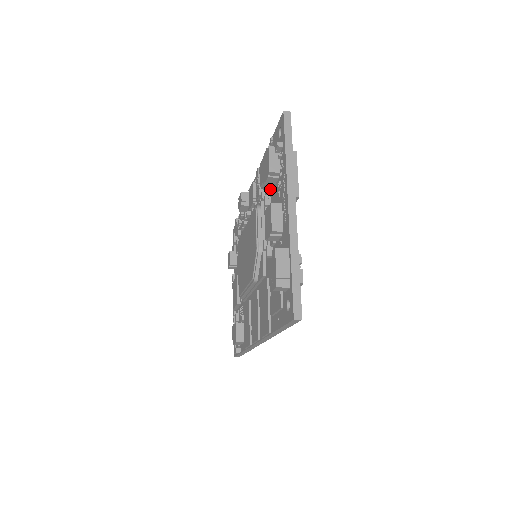
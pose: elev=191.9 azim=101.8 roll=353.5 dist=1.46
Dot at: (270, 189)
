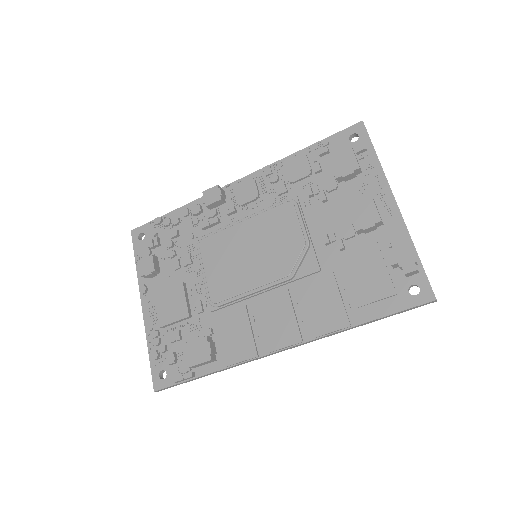
Dot at: (335, 185)
